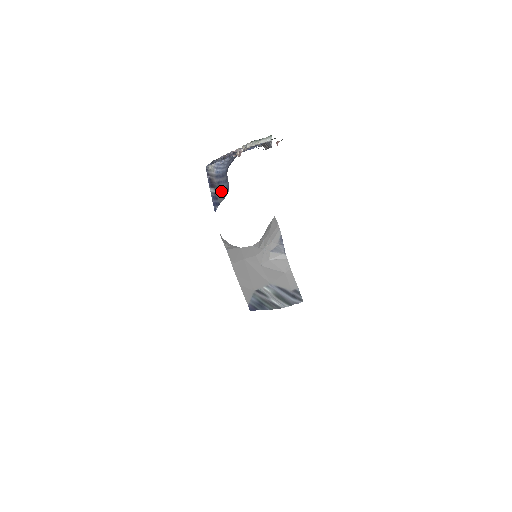
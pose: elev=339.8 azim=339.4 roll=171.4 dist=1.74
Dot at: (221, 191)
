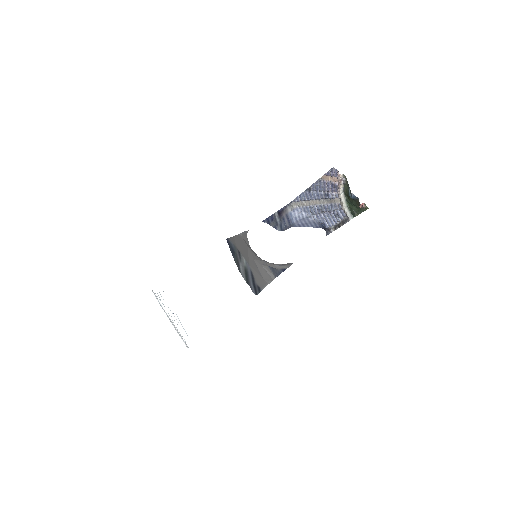
Dot at: (278, 223)
